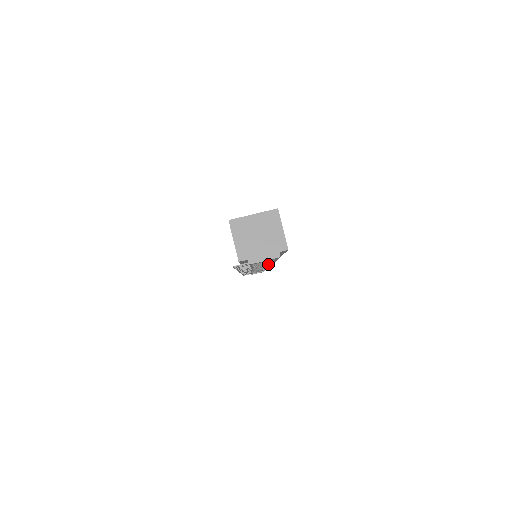
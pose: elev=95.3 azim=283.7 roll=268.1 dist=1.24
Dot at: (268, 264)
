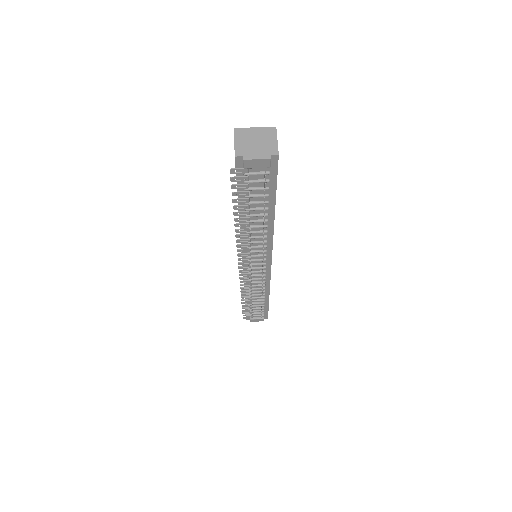
Dot at: (264, 242)
